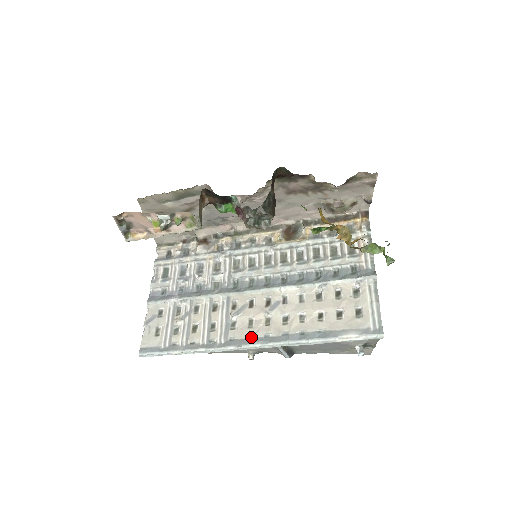
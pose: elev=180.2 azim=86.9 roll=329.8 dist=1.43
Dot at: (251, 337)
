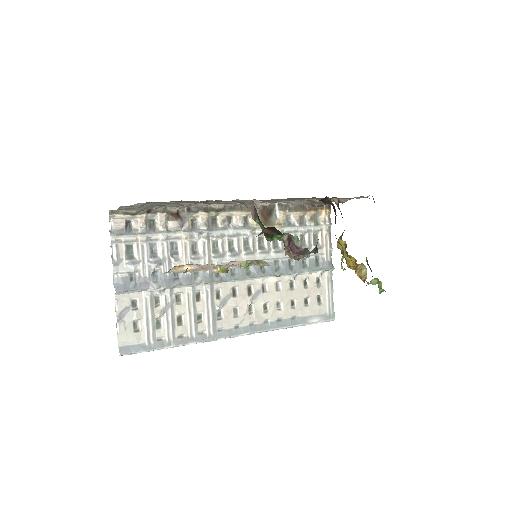
Dot at: (237, 326)
